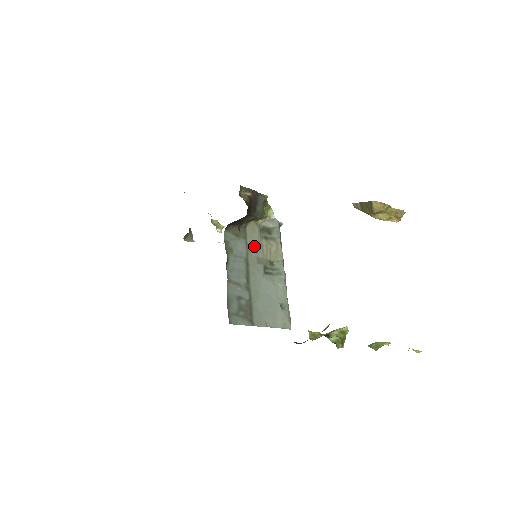
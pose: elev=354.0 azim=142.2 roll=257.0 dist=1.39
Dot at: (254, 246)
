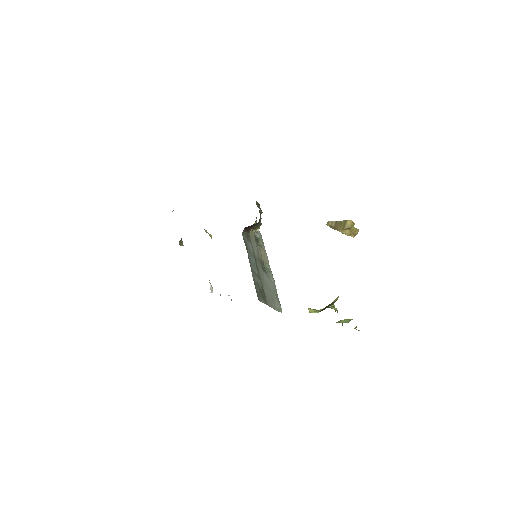
Dot at: (255, 248)
